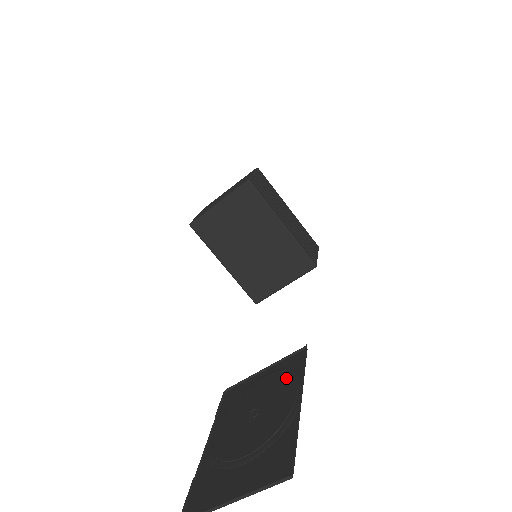
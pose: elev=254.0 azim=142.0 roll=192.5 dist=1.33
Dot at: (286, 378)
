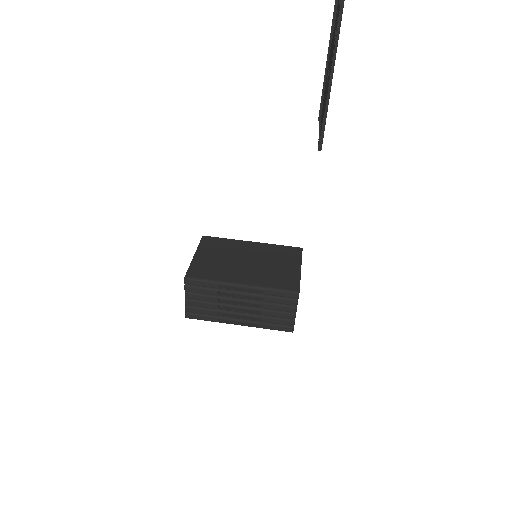
Dot at: occluded
